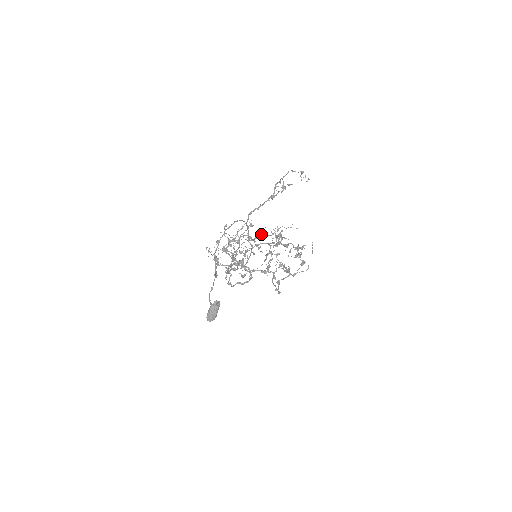
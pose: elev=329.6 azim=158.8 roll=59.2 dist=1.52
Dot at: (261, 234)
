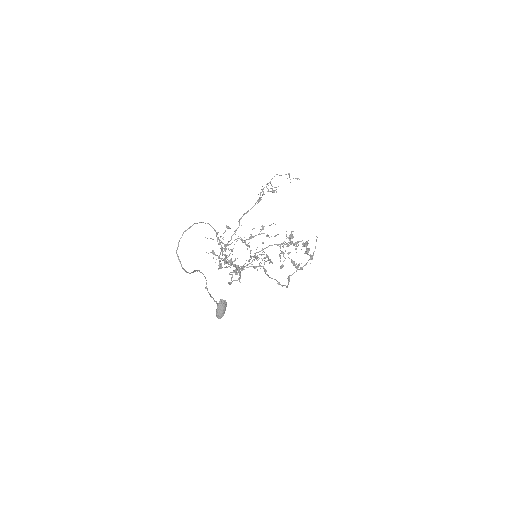
Dot at: (251, 235)
